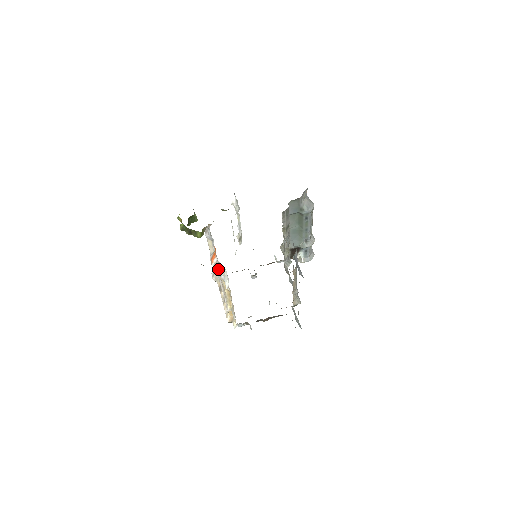
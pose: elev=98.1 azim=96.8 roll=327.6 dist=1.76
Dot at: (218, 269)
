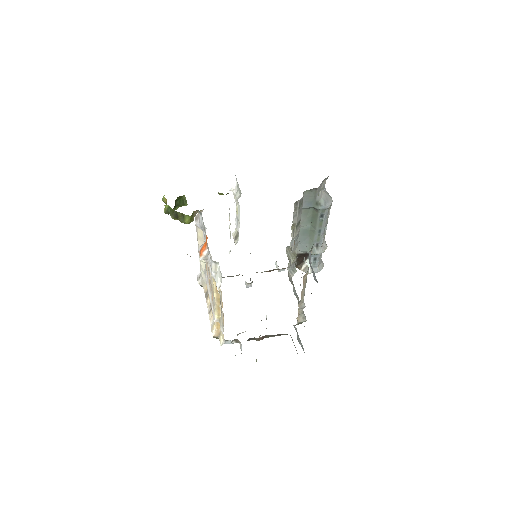
Dot at: (207, 268)
